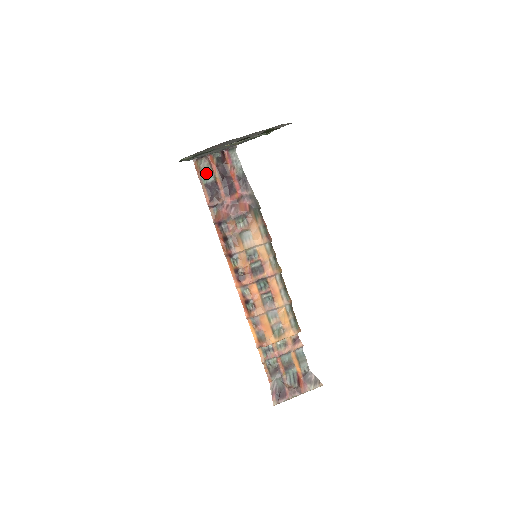
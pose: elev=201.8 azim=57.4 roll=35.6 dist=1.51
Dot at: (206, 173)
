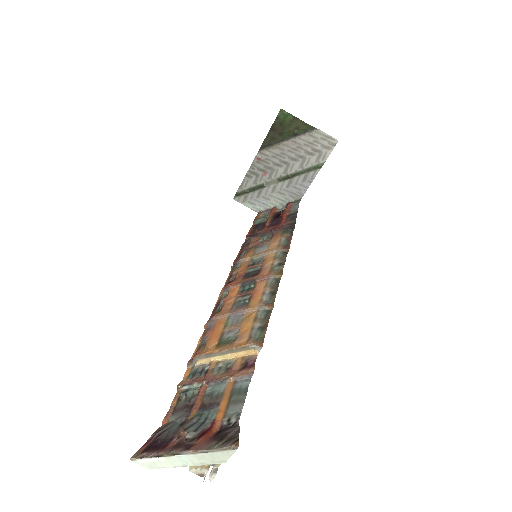
Dot at: (263, 219)
